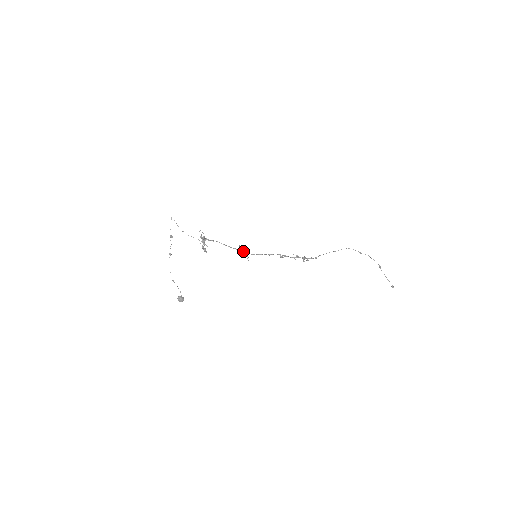
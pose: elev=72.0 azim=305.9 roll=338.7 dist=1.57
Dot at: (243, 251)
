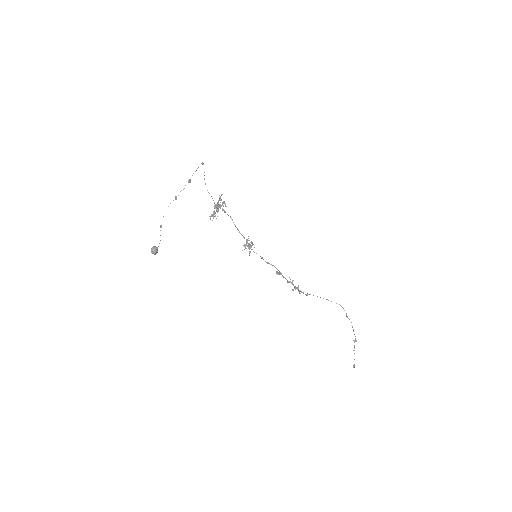
Dot at: (251, 242)
